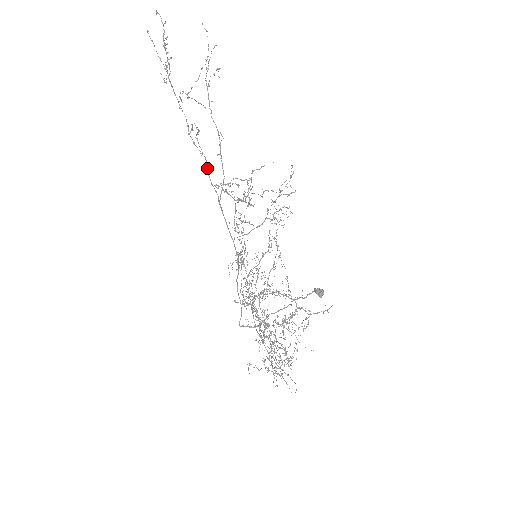
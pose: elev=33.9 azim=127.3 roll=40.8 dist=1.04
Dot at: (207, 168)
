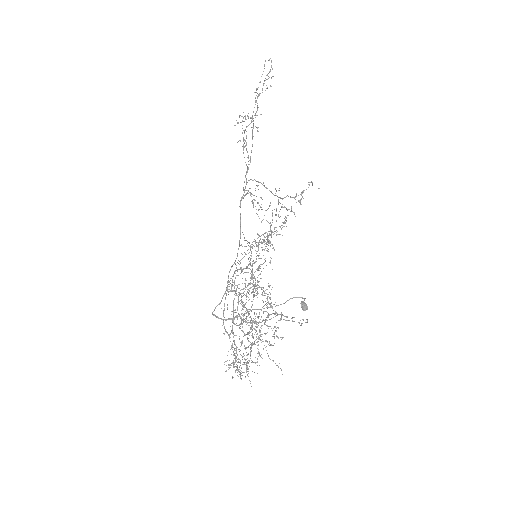
Dot at: (248, 169)
